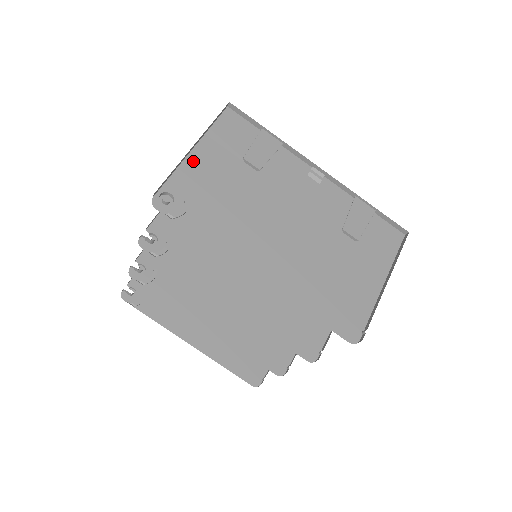
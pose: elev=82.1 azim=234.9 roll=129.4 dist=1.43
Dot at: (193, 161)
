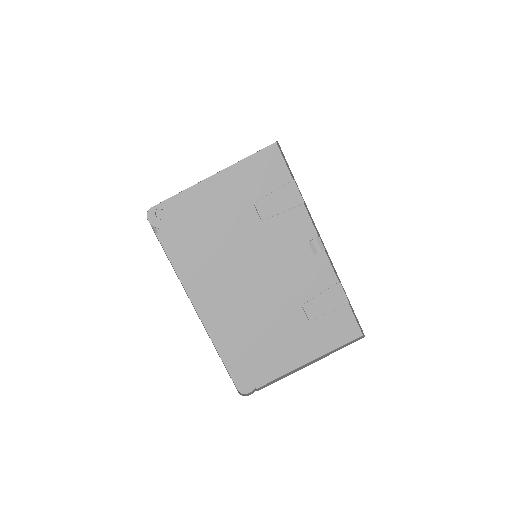
Dot at: (206, 187)
